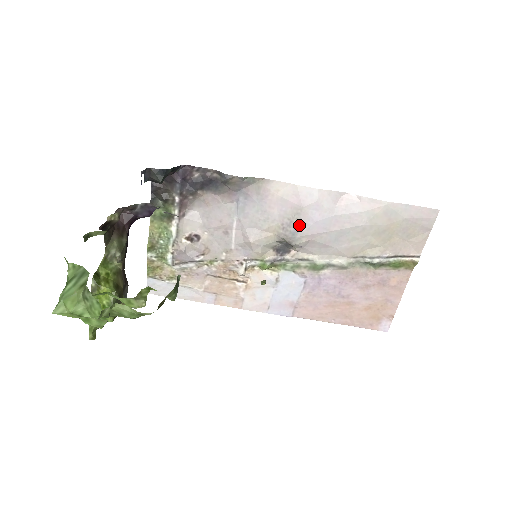
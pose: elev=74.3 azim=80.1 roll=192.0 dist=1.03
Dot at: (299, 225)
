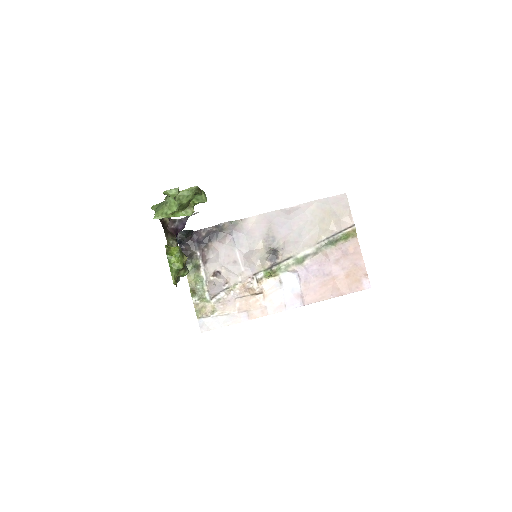
Dot at: (274, 234)
